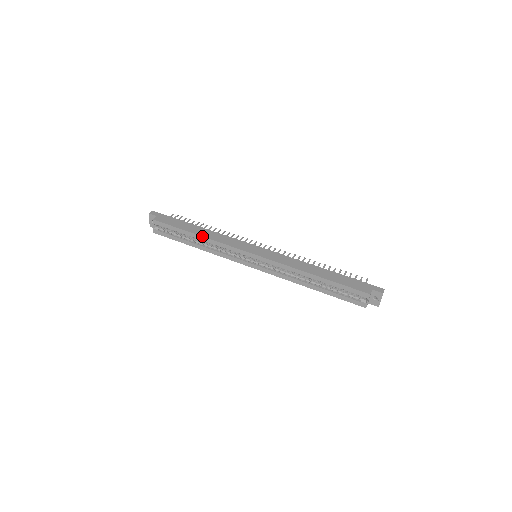
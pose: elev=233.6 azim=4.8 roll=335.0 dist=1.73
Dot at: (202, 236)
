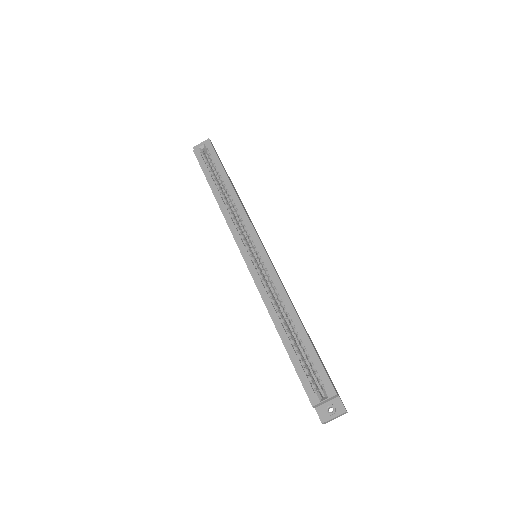
Dot at: occluded
